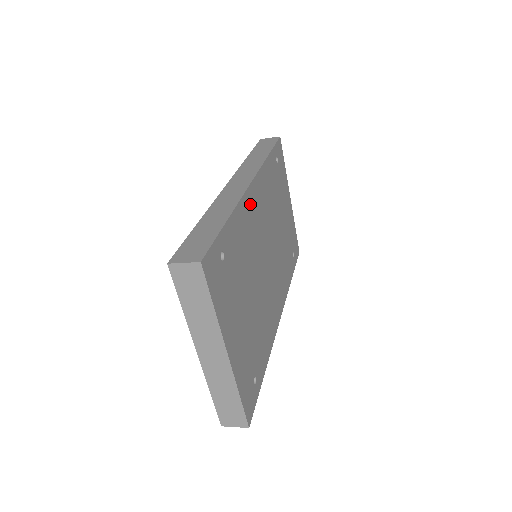
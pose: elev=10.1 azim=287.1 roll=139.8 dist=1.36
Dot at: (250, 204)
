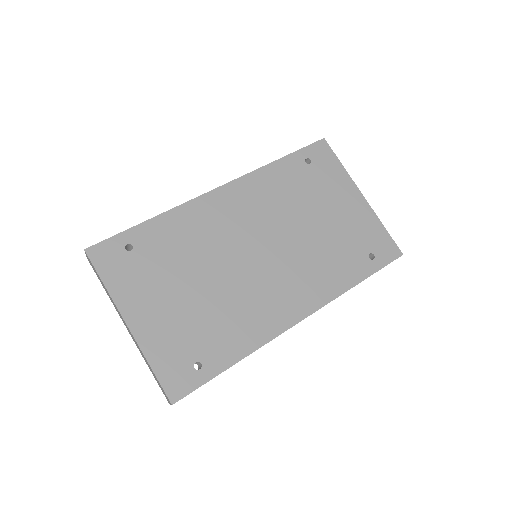
Dot at: (209, 207)
